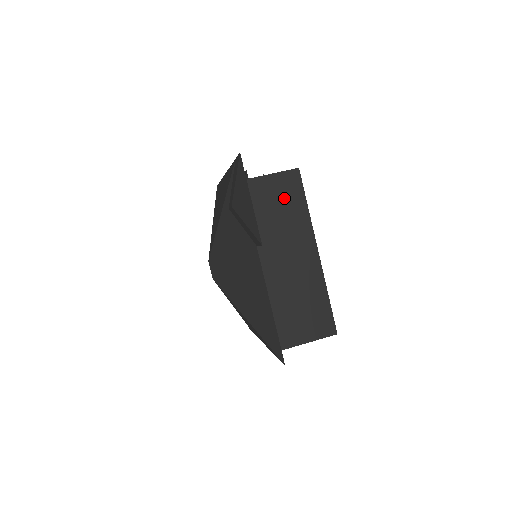
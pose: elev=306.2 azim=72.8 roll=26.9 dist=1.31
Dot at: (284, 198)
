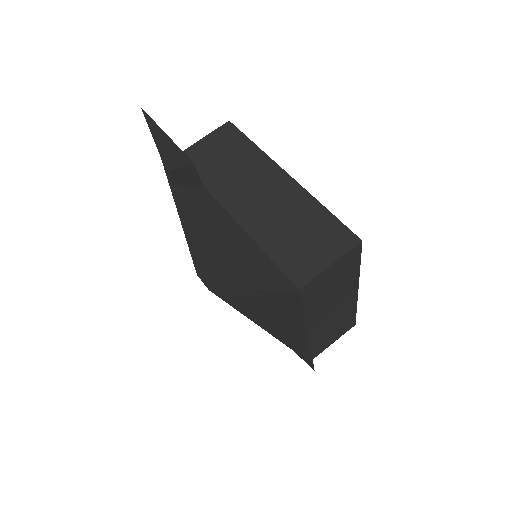
Dot at: (225, 149)
